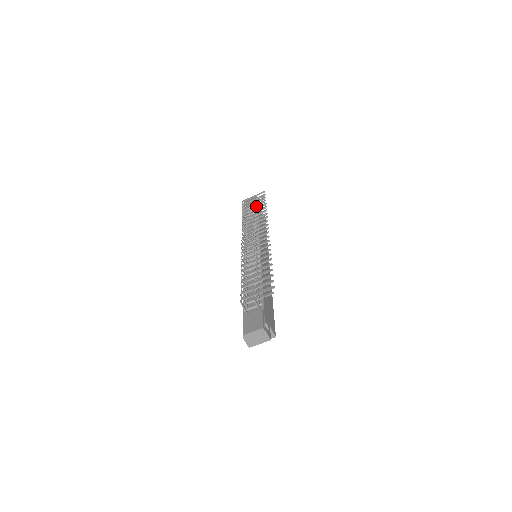
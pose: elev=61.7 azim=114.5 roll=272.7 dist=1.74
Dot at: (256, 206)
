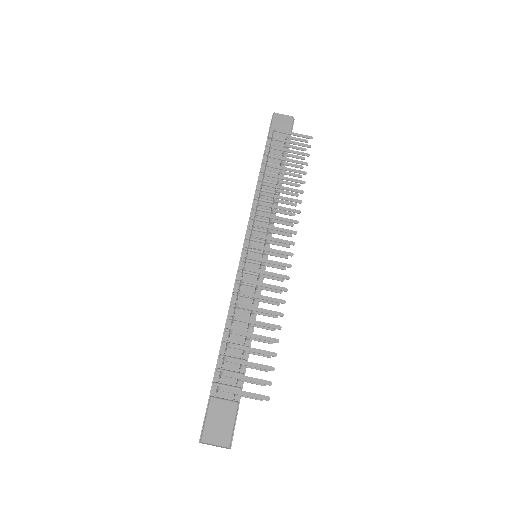
Dot at: occluded
